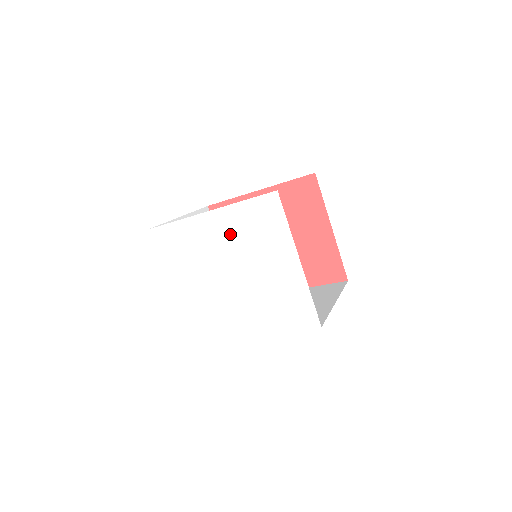
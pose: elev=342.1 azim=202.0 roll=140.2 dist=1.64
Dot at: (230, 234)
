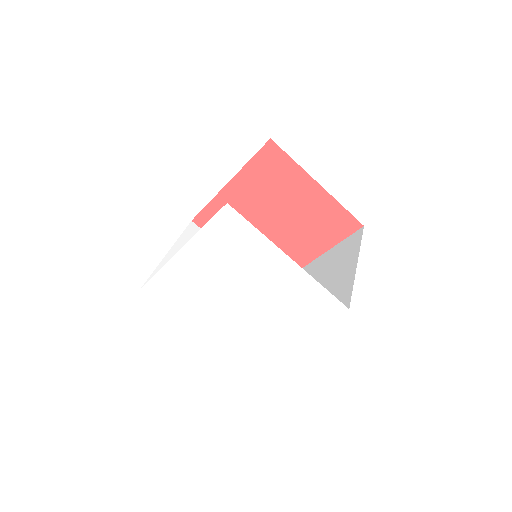
Dot at: (211, 263)
